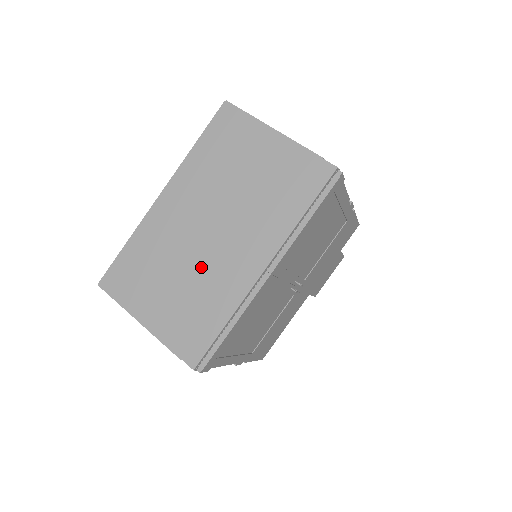
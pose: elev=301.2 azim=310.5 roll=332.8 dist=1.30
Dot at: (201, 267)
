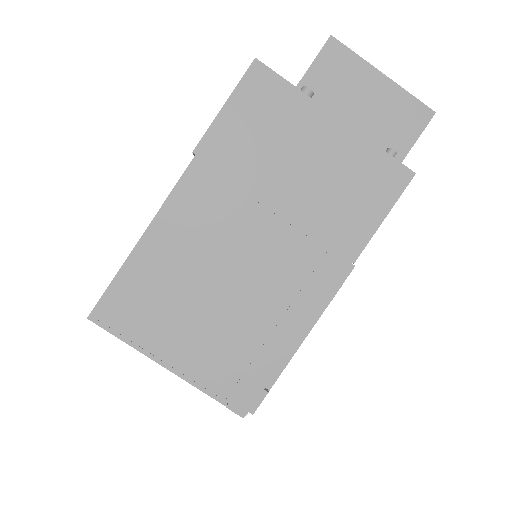
Dot at: occluded
